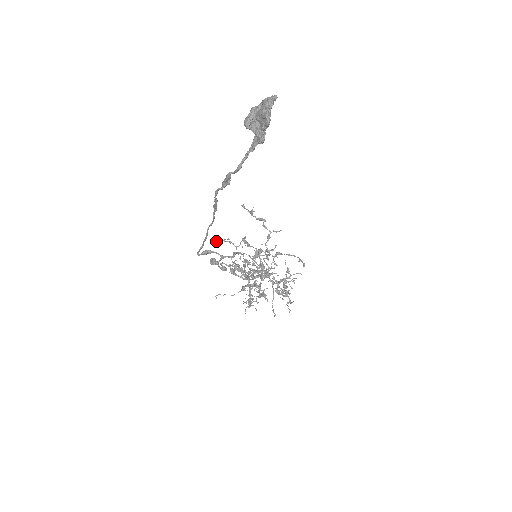
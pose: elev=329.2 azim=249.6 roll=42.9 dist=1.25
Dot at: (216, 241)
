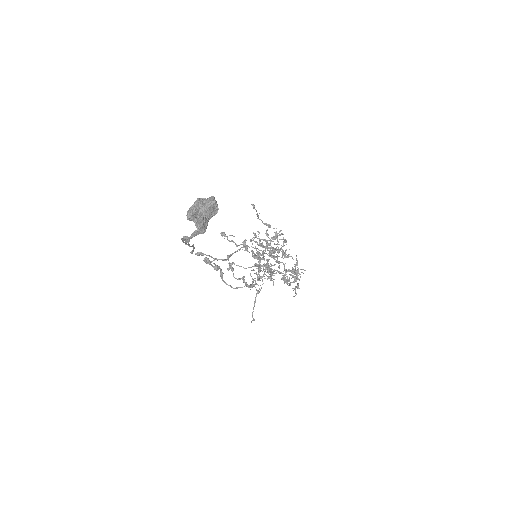
Dot at: (222, 233)
